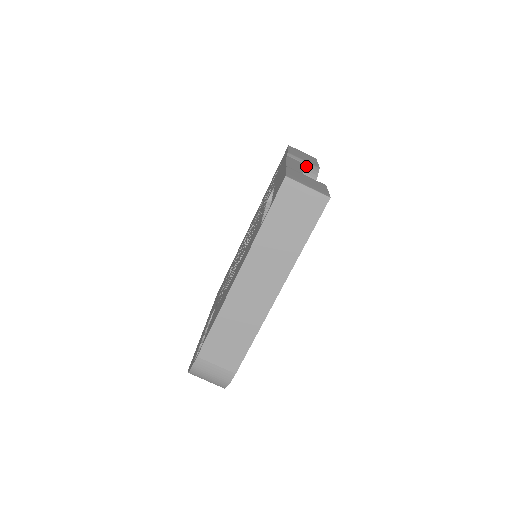
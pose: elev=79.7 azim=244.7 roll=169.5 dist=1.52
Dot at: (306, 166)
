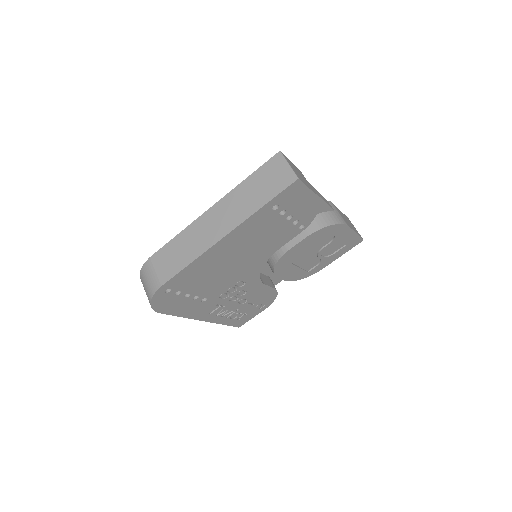
Dot at: (336, 214)
